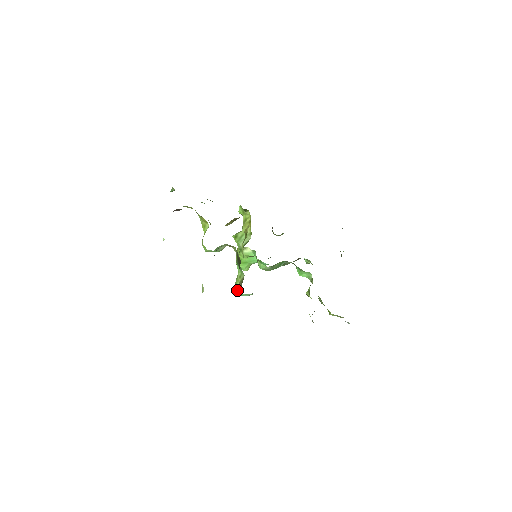
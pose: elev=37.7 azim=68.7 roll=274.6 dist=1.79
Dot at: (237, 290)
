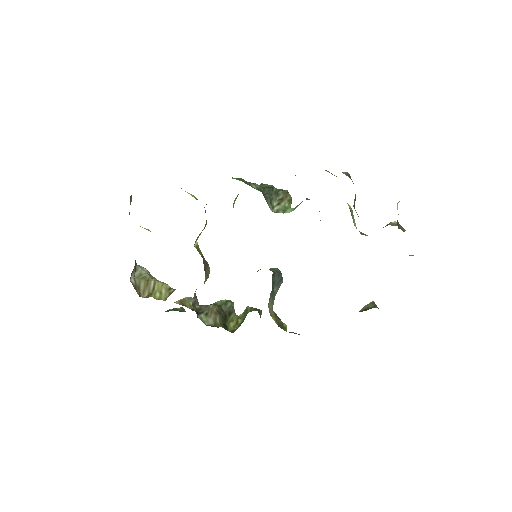
Dot at: (242, 322)
